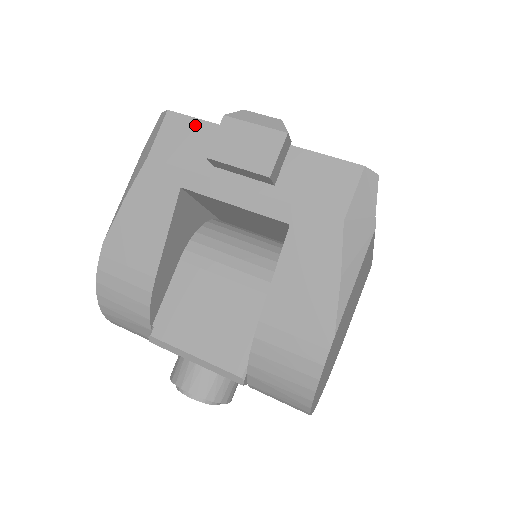
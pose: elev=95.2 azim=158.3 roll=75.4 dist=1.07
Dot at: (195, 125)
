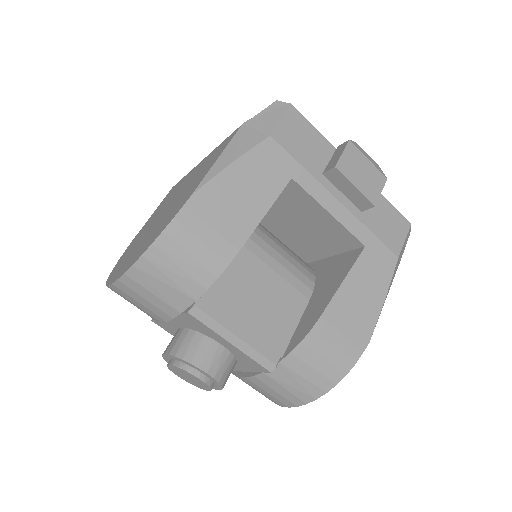
Dot at: (312, 131)
